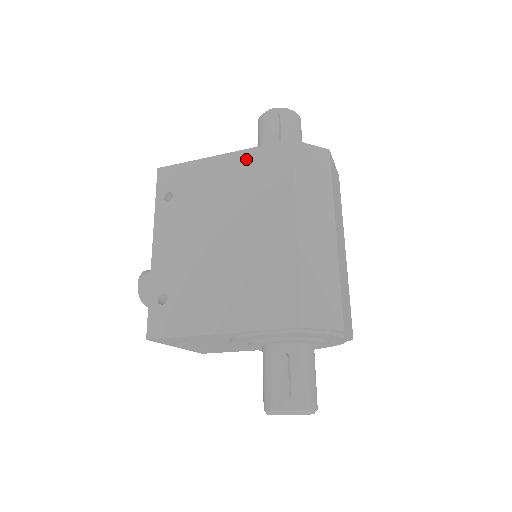
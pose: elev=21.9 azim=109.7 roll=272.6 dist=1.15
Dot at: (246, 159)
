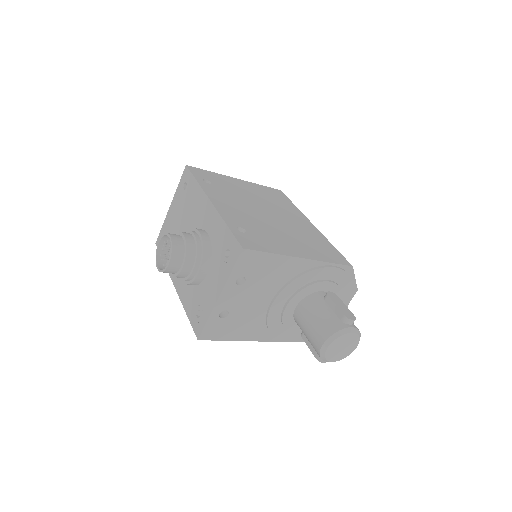
Dot at: (257, 187)
